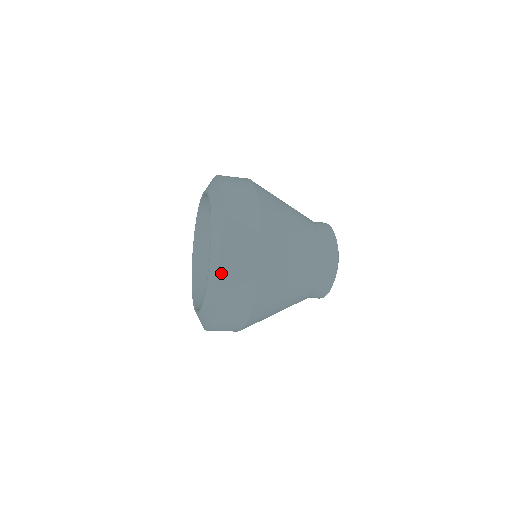
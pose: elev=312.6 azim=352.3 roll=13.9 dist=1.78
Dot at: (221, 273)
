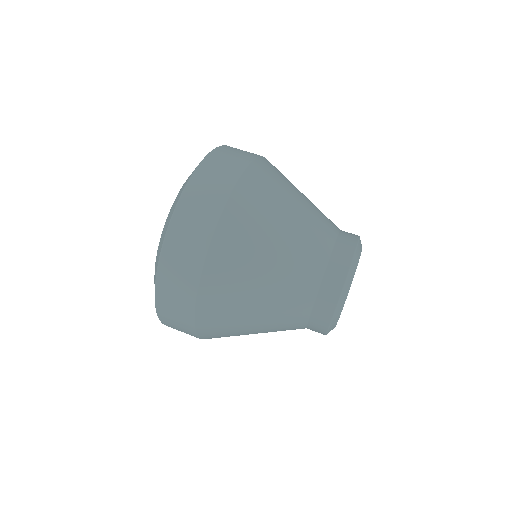
Dot at: occluded
